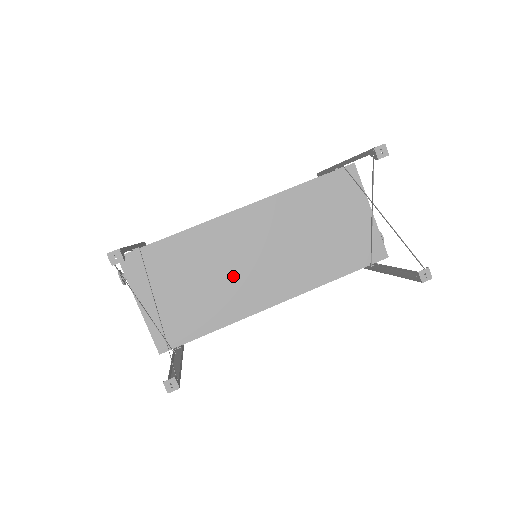
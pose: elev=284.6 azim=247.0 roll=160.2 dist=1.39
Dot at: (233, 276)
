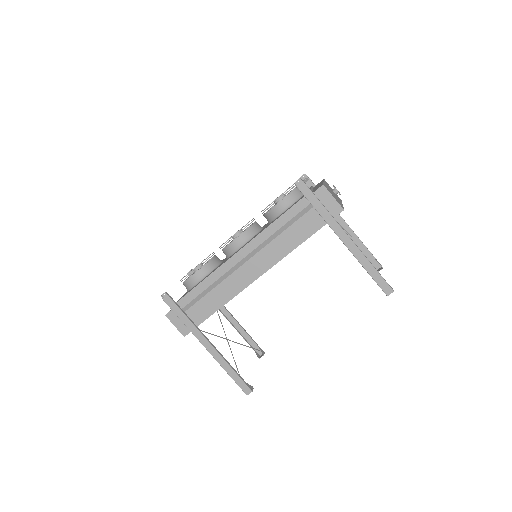
Dot at: occluded
